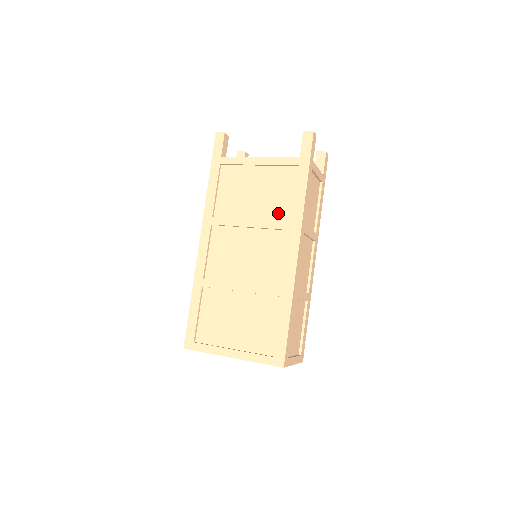
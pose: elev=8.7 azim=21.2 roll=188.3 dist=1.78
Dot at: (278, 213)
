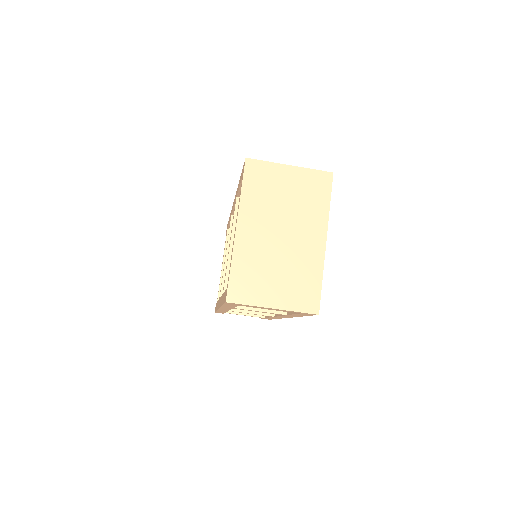
Dot at: occluded
